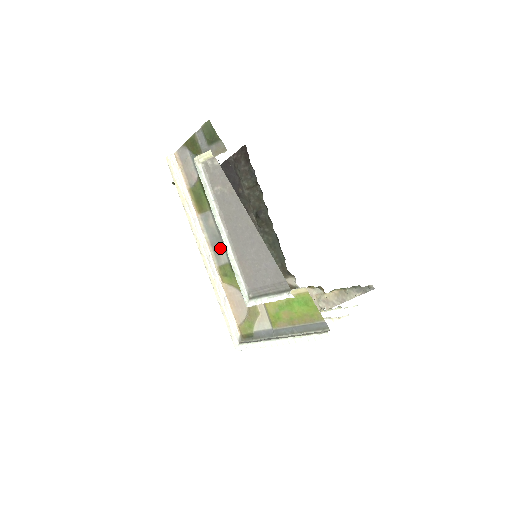
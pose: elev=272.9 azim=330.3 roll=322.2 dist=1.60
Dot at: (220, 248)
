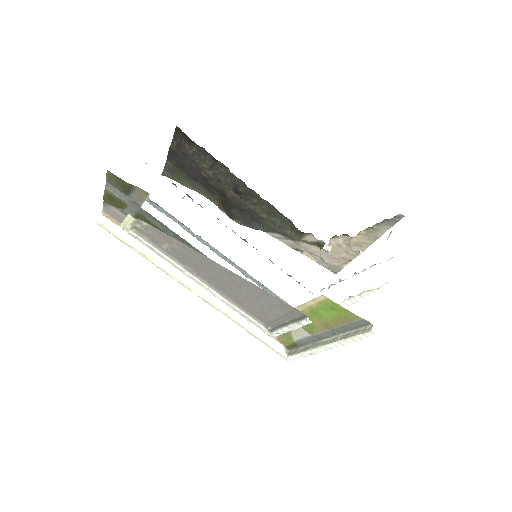
Dot at: occluded
